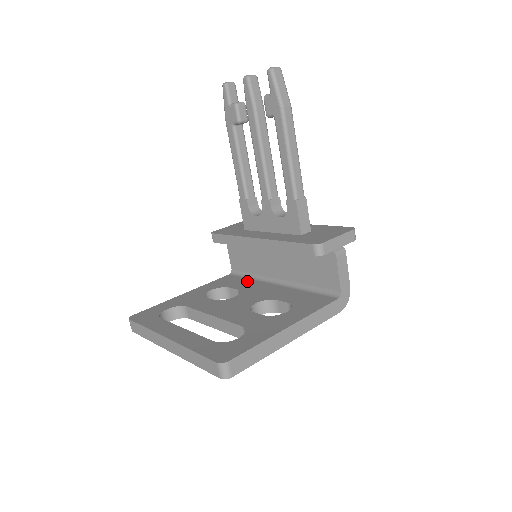
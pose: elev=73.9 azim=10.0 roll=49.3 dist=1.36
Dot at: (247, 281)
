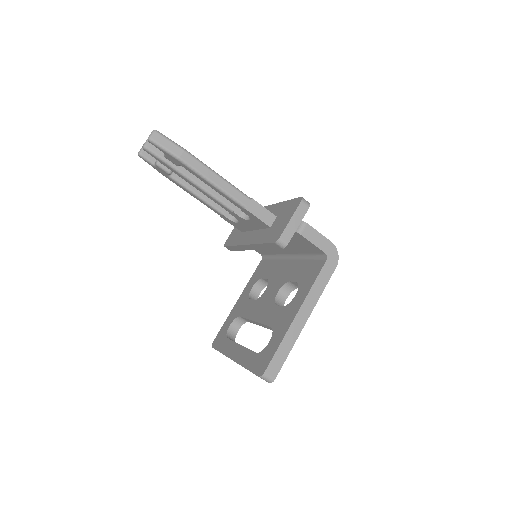
Dot at: (272, 264)
